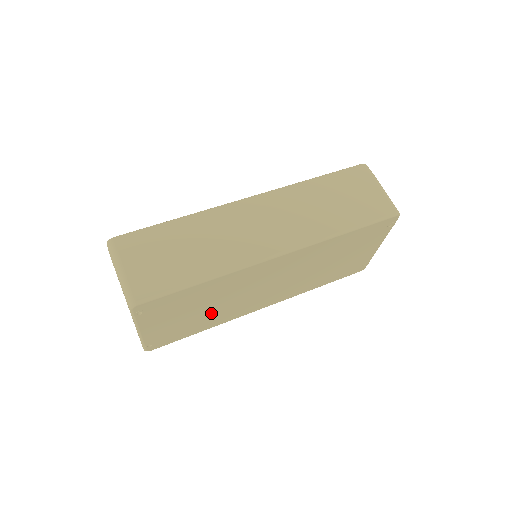
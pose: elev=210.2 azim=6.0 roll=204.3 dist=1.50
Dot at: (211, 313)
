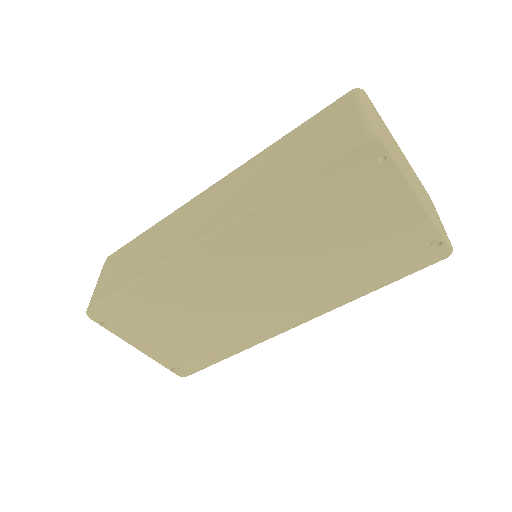
Dot at: (208, 329)
